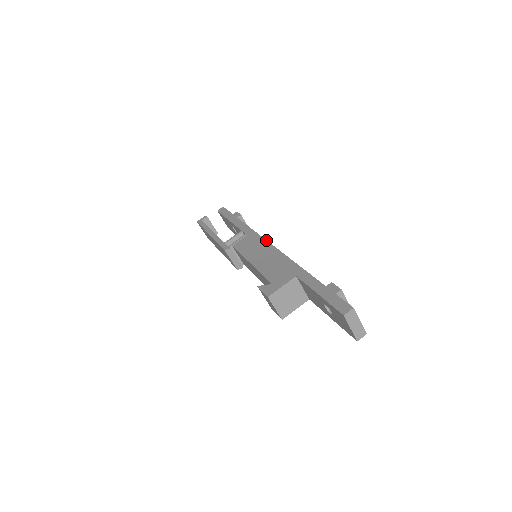
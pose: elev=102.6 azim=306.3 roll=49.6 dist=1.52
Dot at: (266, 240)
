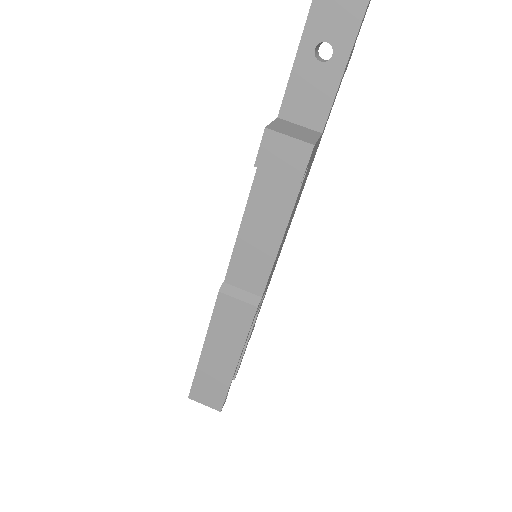
Dot at: occluded
